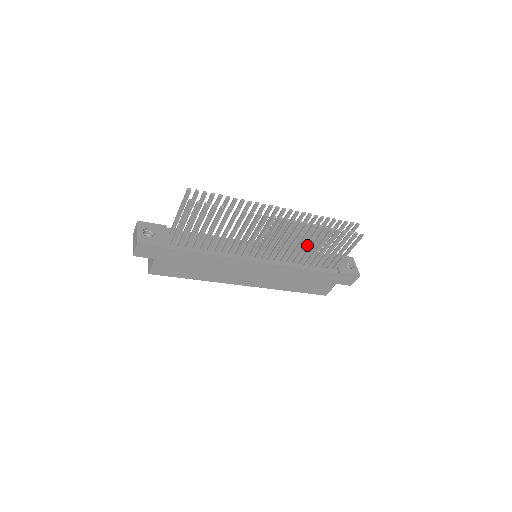
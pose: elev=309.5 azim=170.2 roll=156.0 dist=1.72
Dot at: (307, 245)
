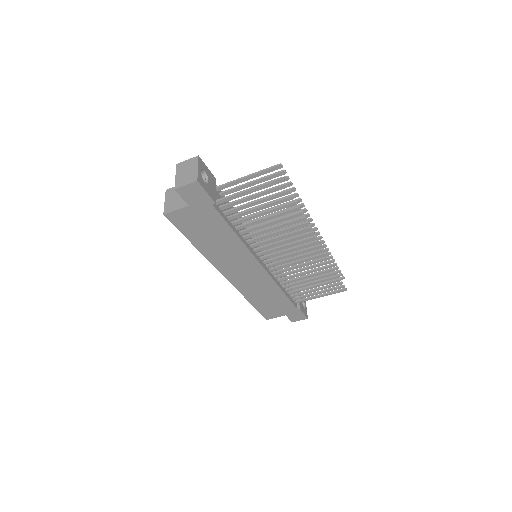
Dot at: (306, 273)
